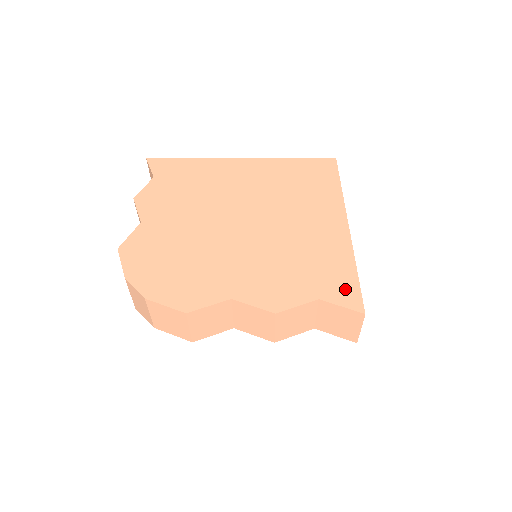
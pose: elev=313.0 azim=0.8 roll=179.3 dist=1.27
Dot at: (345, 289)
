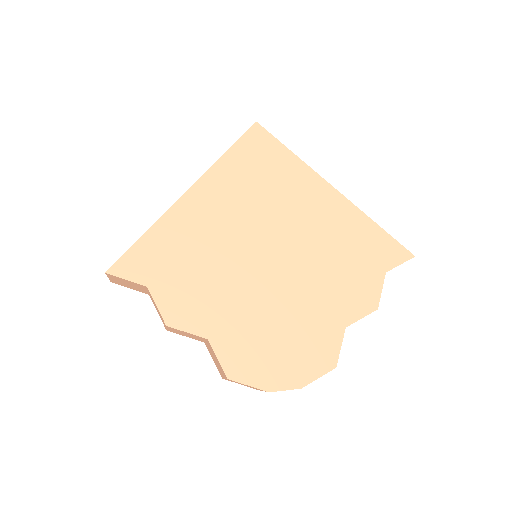
Dot at: (390, 250)
